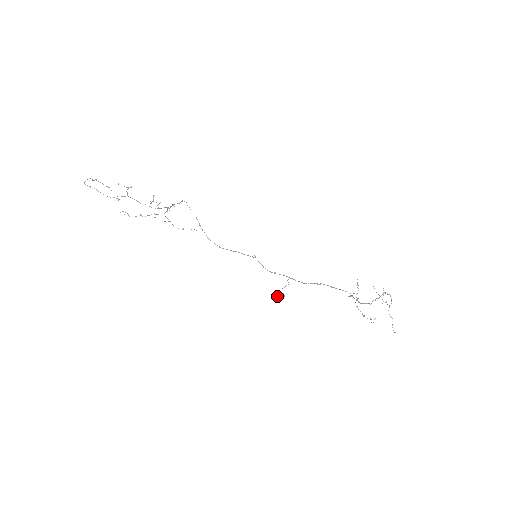
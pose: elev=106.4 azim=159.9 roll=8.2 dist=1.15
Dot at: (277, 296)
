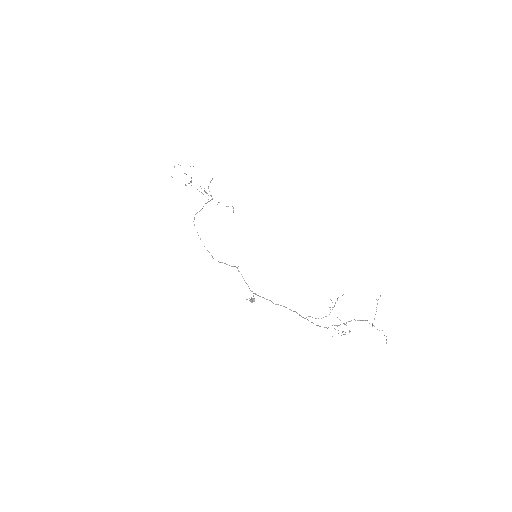
Dot at: (249, 300)
